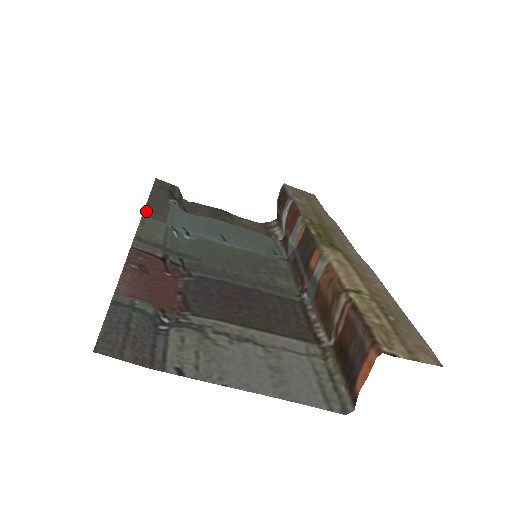
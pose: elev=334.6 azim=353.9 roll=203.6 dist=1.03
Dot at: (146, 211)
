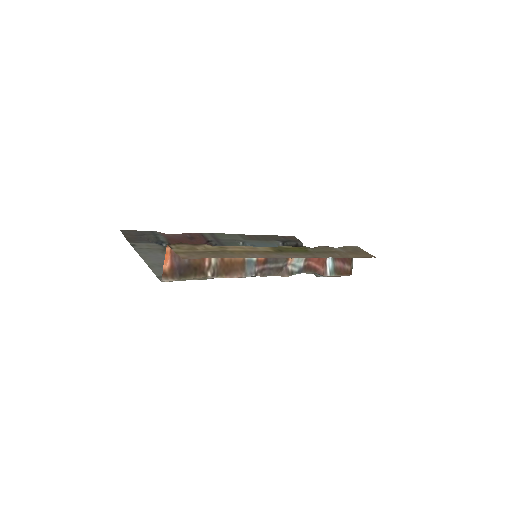
Dot at: (245, 235)
